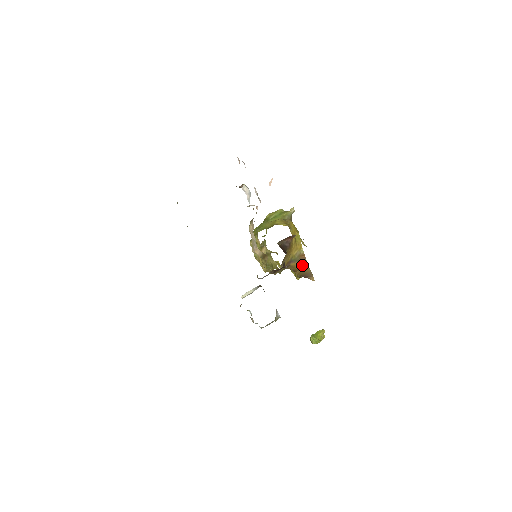
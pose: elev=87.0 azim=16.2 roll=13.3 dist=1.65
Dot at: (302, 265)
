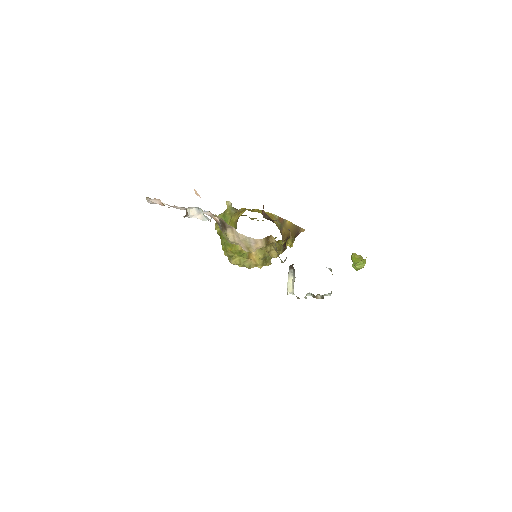
Dot at: (287, 227)
